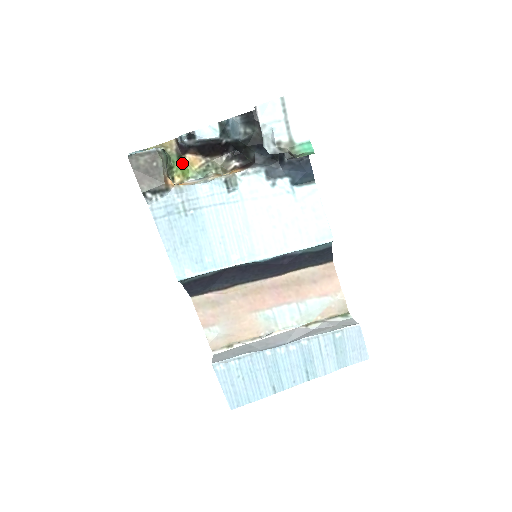
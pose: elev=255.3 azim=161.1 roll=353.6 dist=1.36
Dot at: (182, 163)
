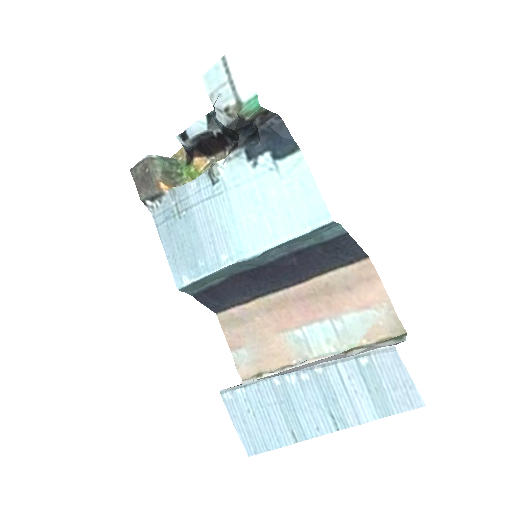
Dot at: (189, 168)
